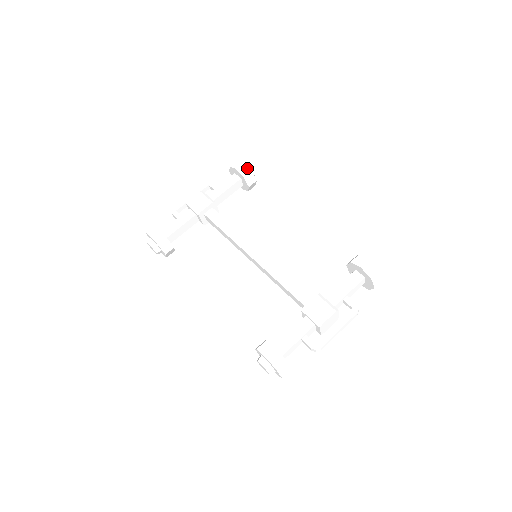
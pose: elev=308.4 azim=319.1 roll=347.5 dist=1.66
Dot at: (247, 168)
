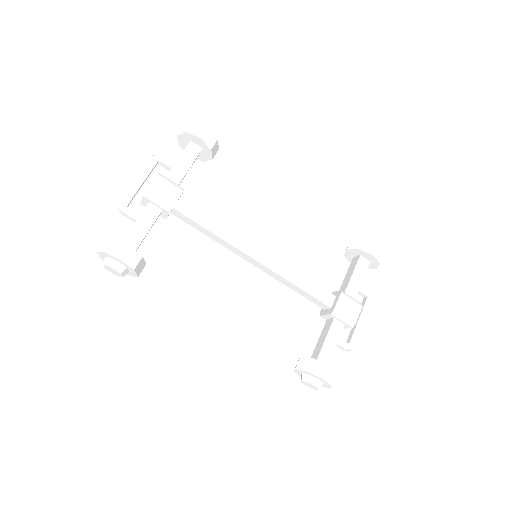
Dot at: (212, 135)
